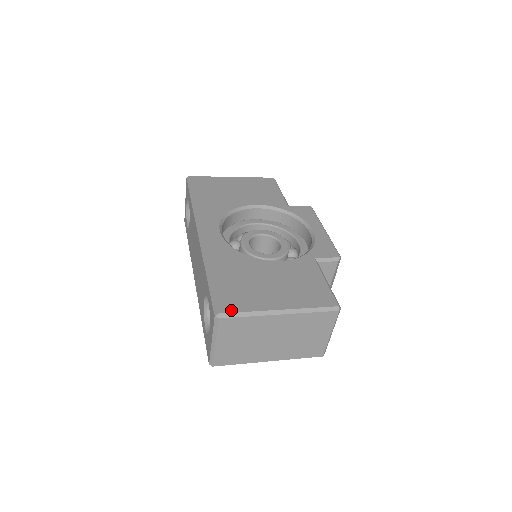
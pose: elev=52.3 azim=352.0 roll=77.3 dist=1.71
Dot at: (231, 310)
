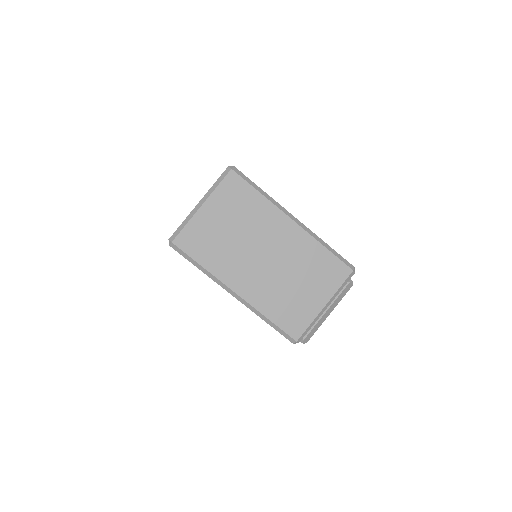
Dot at: (247, 177)
